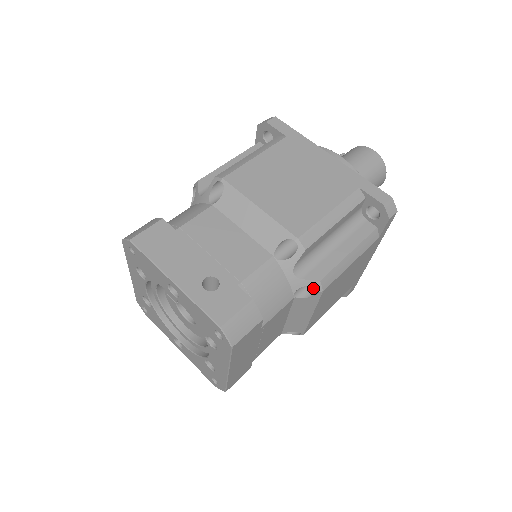
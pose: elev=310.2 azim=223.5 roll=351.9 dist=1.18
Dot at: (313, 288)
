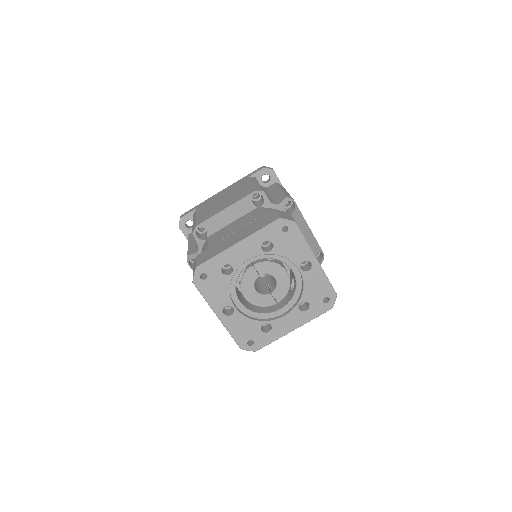
Dot at: occluded
